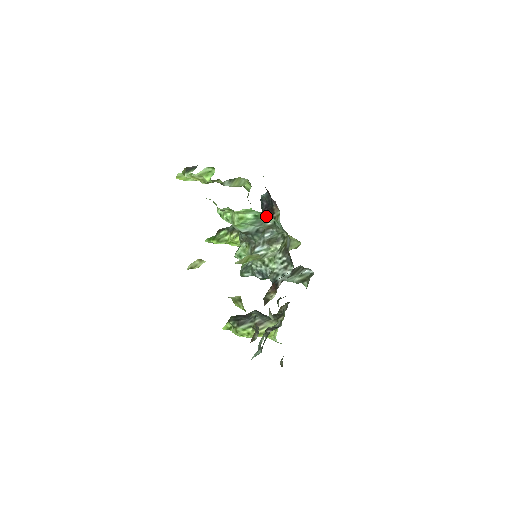
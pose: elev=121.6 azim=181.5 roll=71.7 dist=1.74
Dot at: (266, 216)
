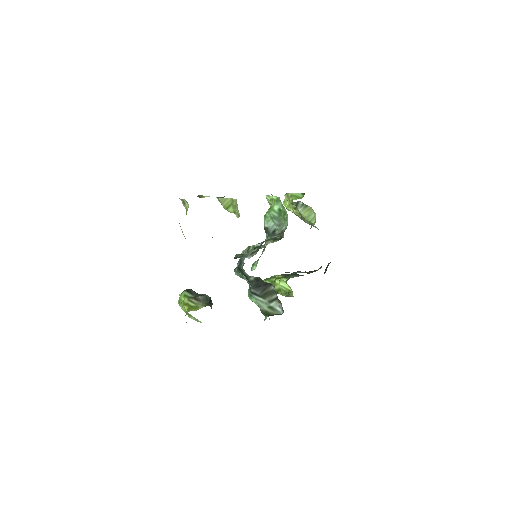
Dot at: (286, 214)
